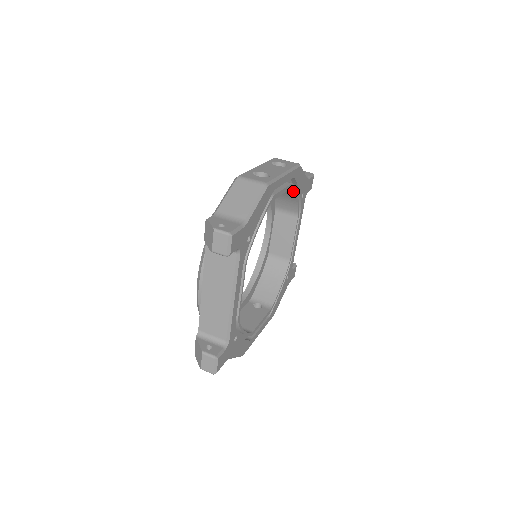
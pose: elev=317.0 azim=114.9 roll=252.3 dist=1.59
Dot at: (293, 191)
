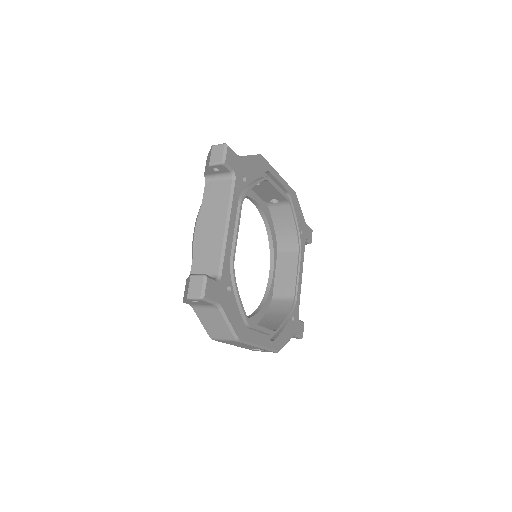
Dot at: (290, 213)
